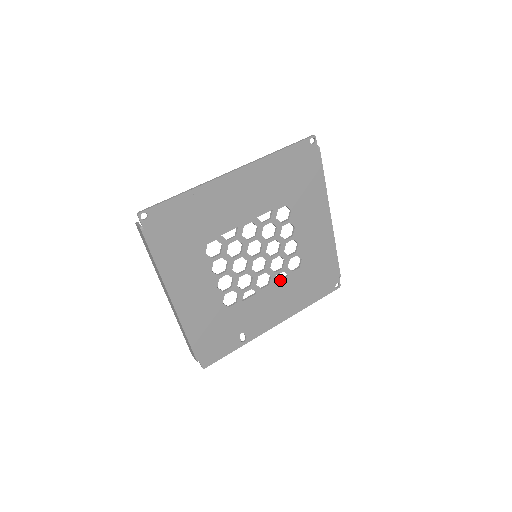
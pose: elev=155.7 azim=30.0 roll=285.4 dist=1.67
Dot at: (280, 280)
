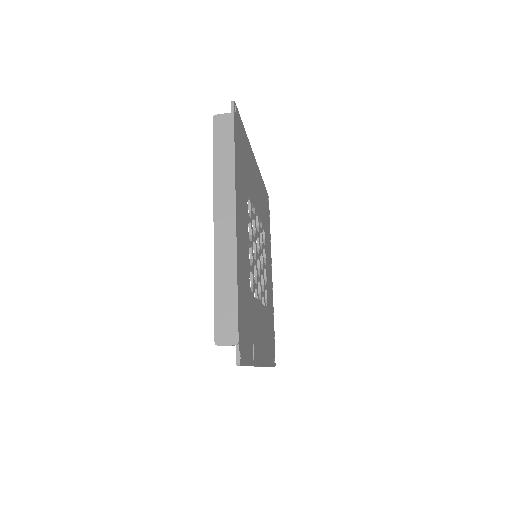
Dot at: (263, 305)
